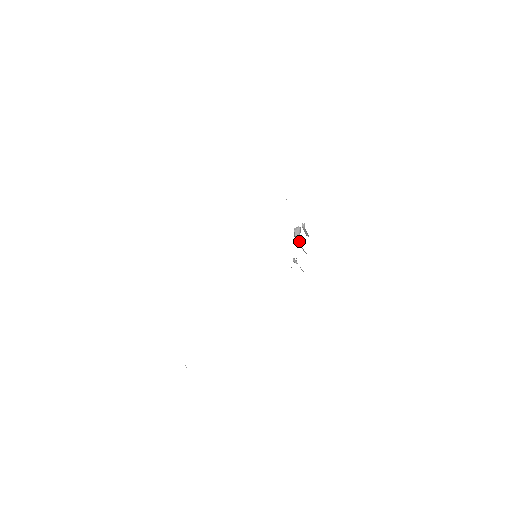
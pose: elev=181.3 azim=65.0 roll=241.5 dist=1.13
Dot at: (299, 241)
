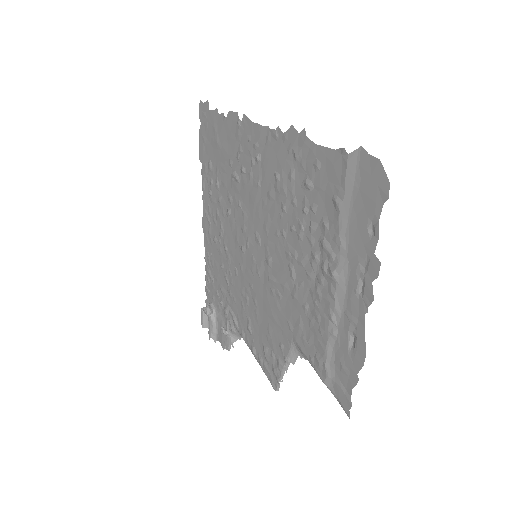
Dot at: (213, 318)
